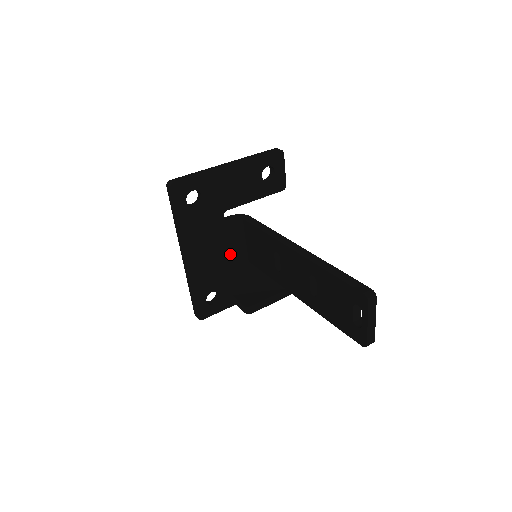
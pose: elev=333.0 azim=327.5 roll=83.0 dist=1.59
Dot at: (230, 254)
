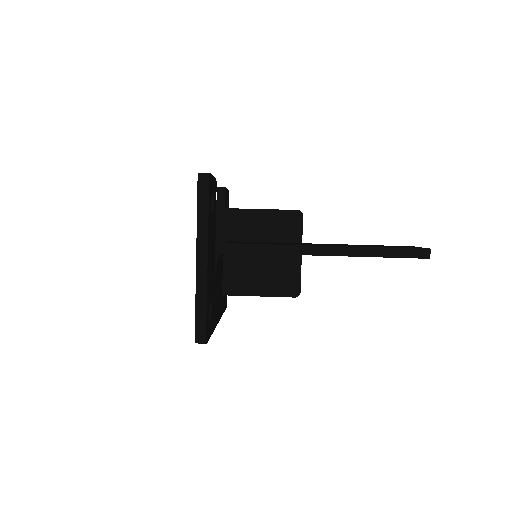
Dot at: (221, 268)
